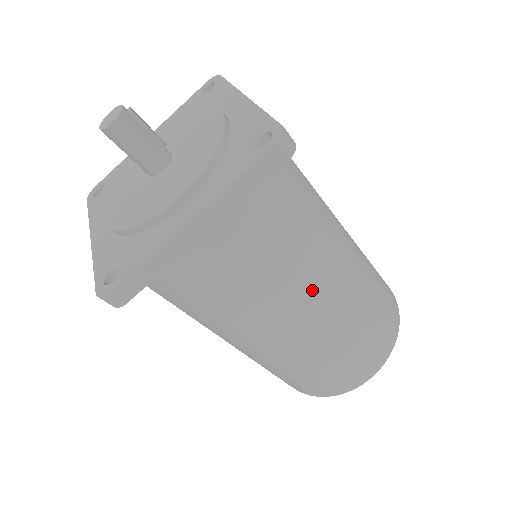
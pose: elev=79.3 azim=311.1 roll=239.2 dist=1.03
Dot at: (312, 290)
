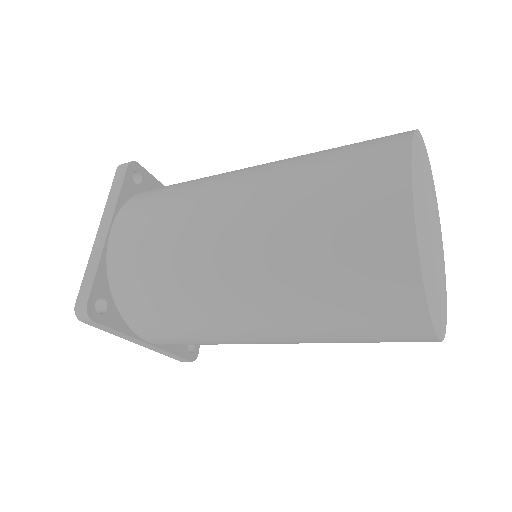
Dot at: (219, 190)
